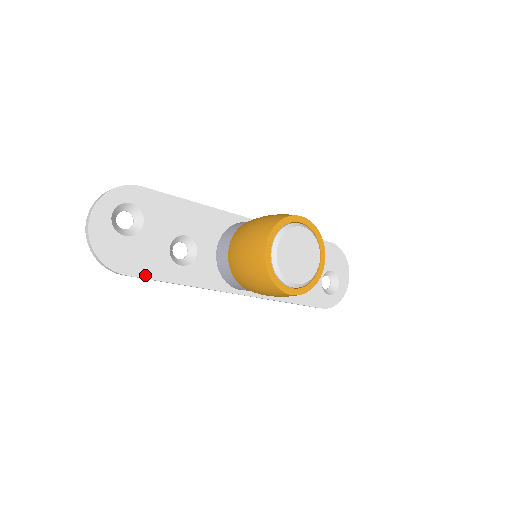
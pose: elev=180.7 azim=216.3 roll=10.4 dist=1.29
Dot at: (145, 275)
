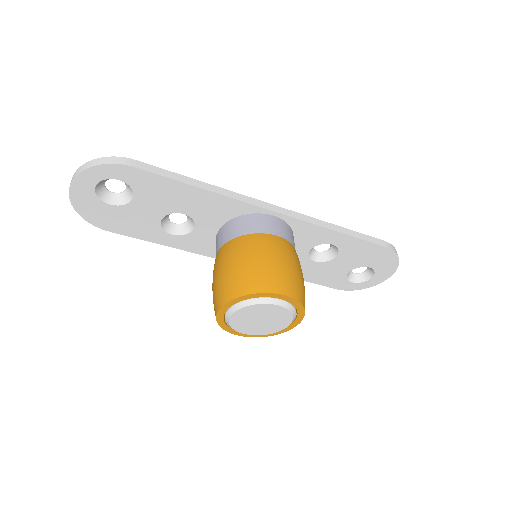
Dot at: (130, 234)
